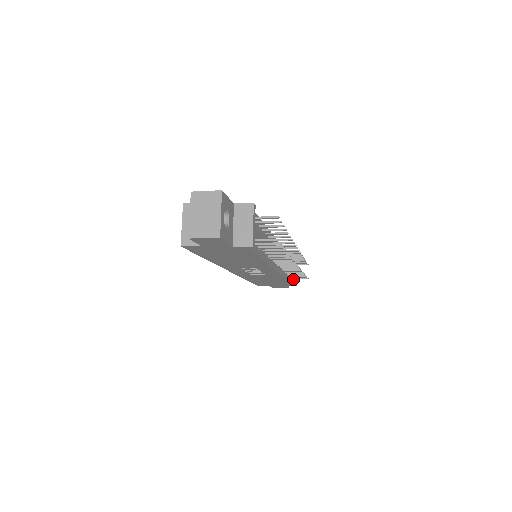
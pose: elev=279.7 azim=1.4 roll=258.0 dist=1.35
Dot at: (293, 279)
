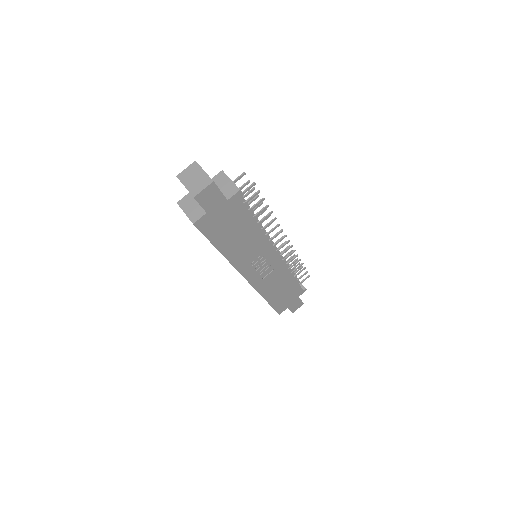
Dot at: occluded
